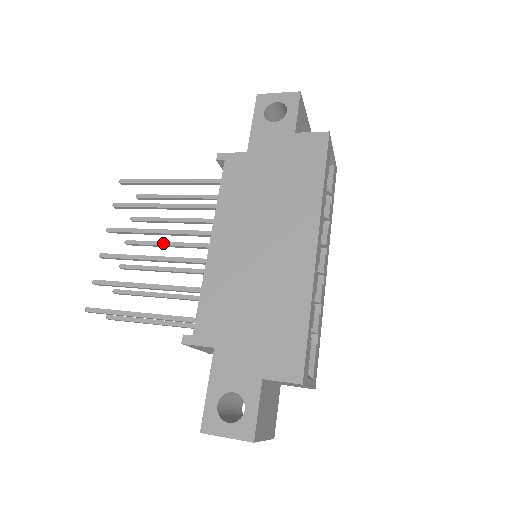
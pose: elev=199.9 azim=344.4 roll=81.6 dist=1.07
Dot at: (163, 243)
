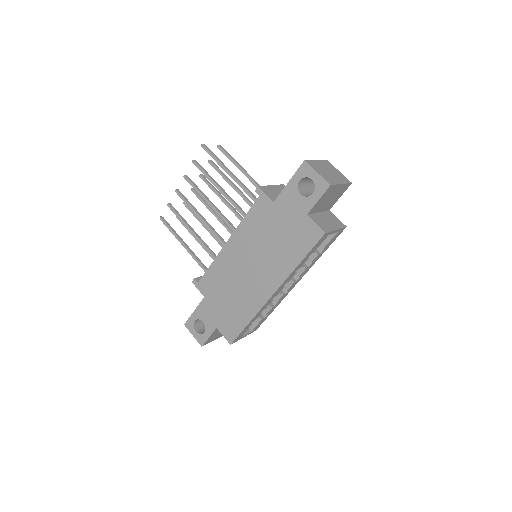
Dot at: (219, 196)
